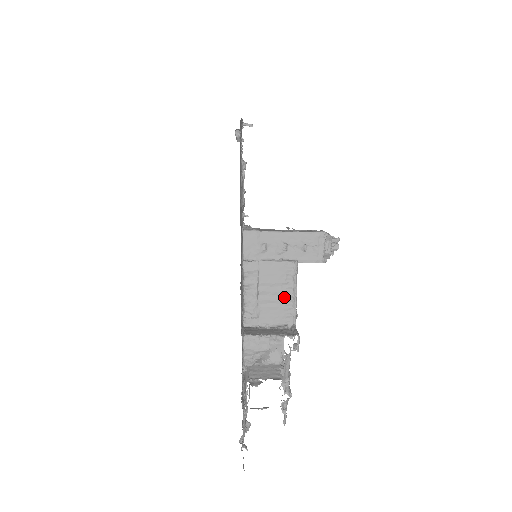
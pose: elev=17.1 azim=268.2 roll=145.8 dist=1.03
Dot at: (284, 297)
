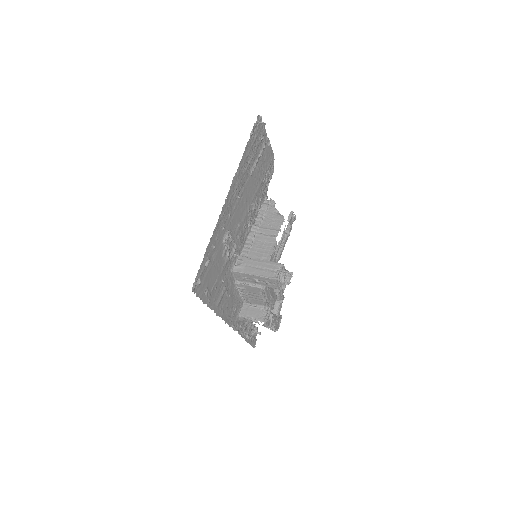
Dot at: (261, 298)
